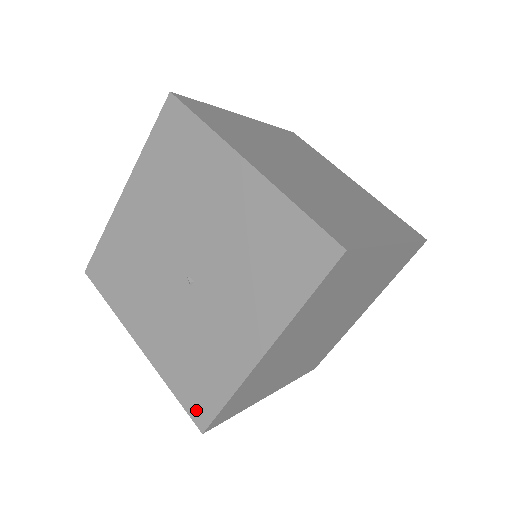
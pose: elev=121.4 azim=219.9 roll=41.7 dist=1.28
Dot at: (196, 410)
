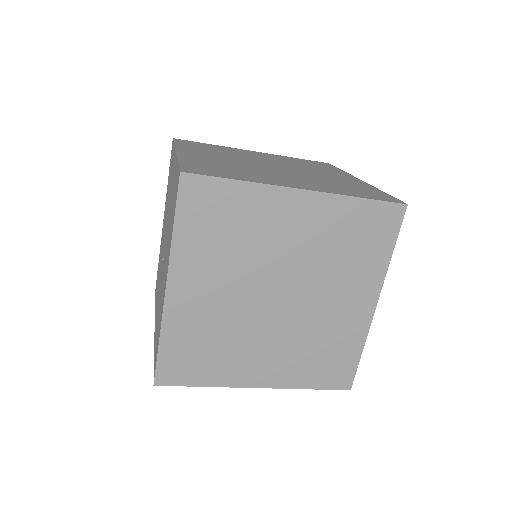
Dot at: occluded
